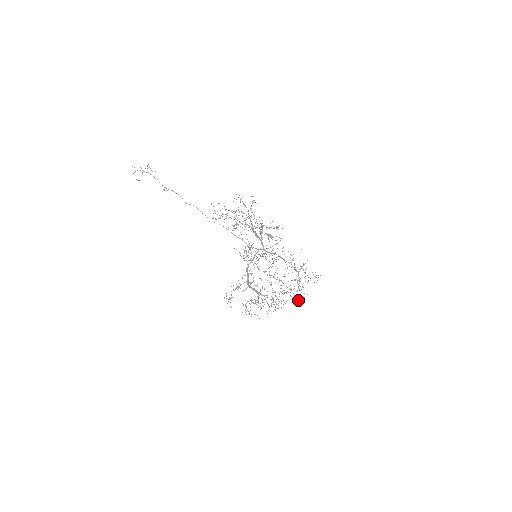
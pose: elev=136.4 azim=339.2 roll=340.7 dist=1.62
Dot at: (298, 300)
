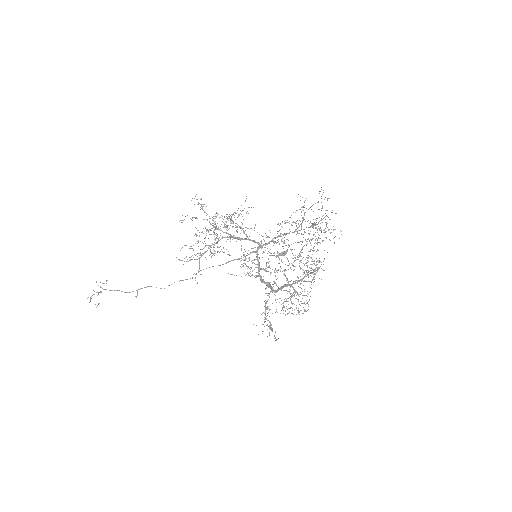
Dot at: occluded
